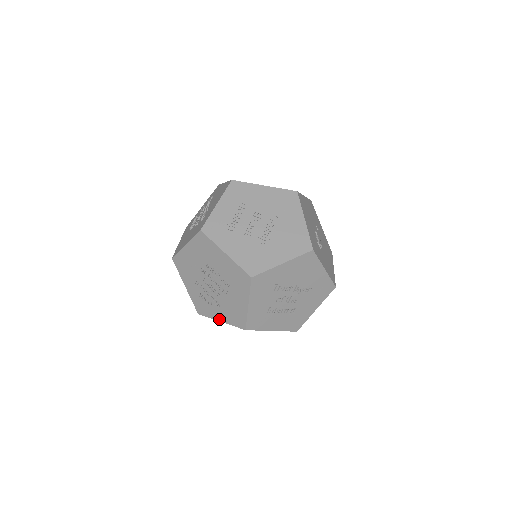
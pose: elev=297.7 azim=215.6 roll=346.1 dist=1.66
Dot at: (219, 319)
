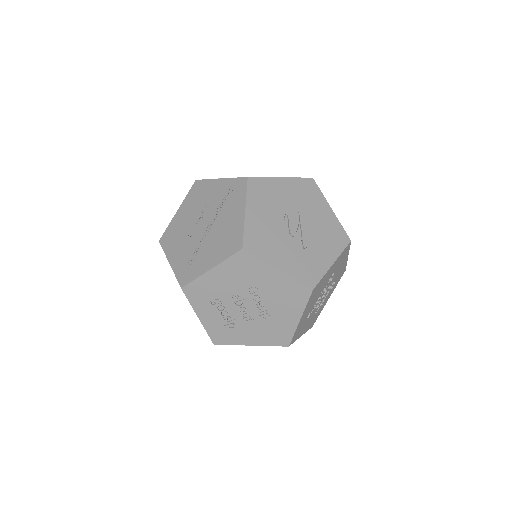
Dot at: occluded
